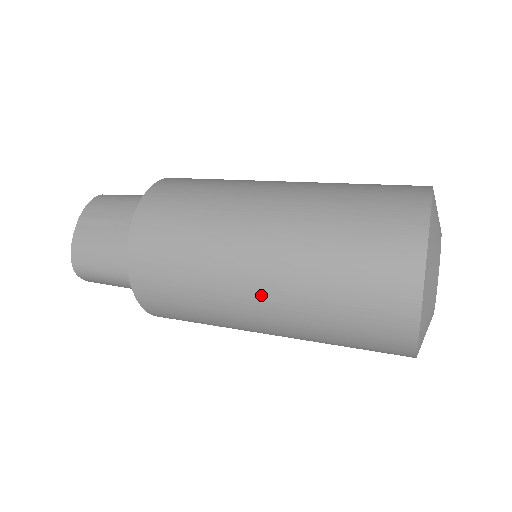
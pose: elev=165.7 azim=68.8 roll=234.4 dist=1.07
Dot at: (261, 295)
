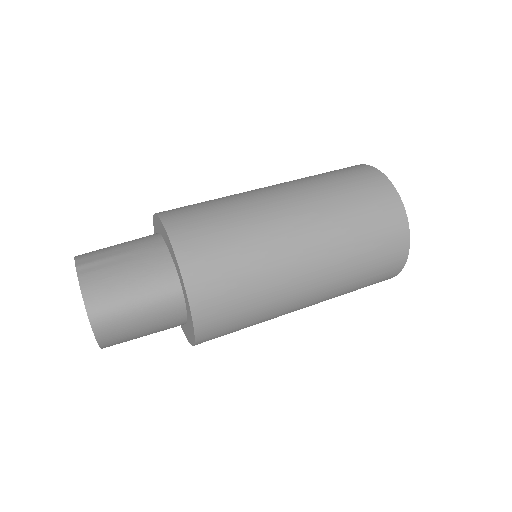
Dot at: (306, 240)
